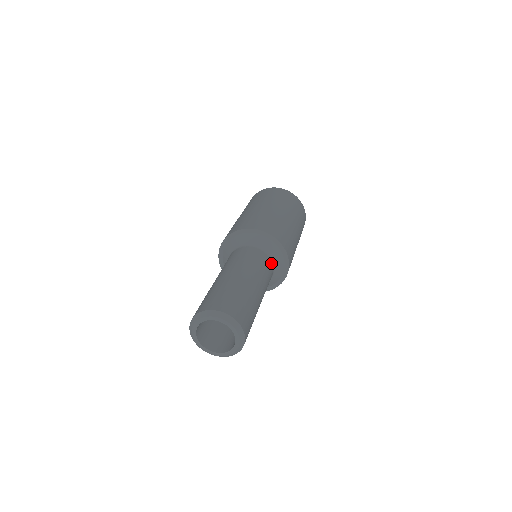
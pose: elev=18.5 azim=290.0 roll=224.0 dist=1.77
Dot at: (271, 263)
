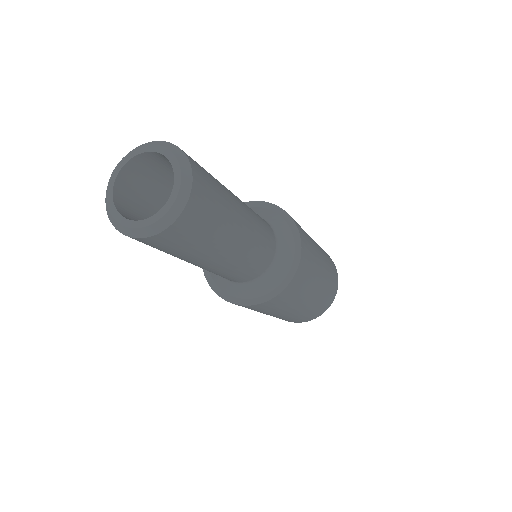
Dot at: (271, 229)
